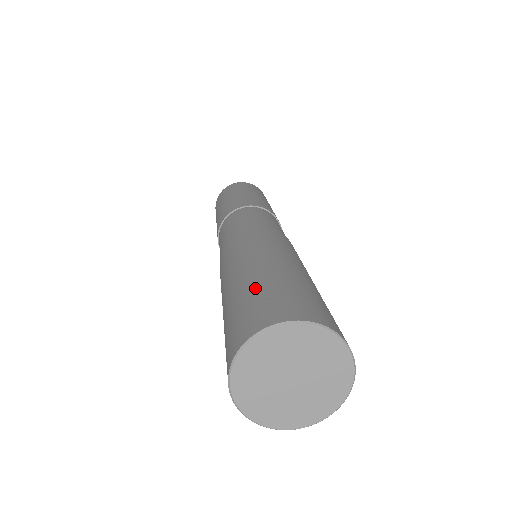
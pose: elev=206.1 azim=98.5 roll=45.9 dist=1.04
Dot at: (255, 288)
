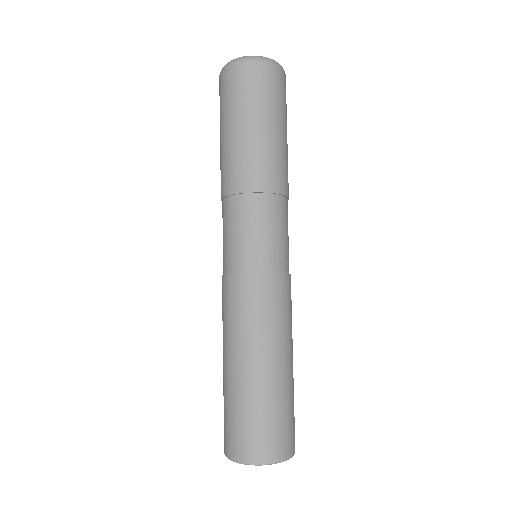
Dot at: (232, 407)
